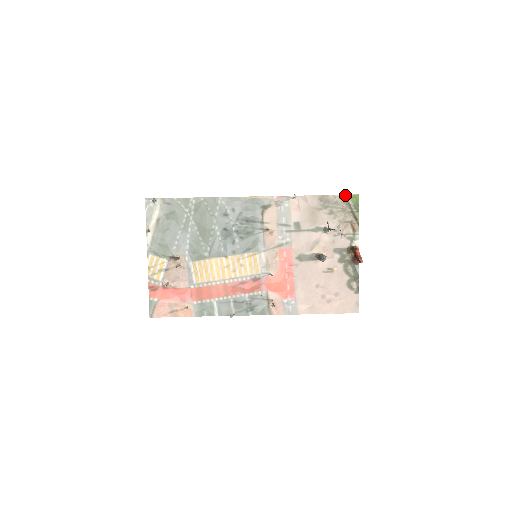
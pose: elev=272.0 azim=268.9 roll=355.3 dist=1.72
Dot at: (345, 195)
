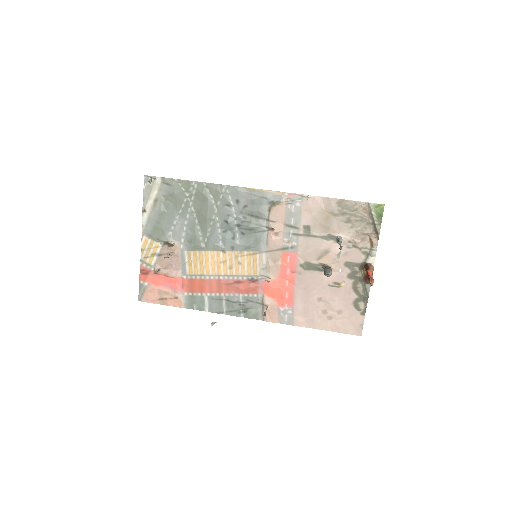
Dot at: (368, 203)
